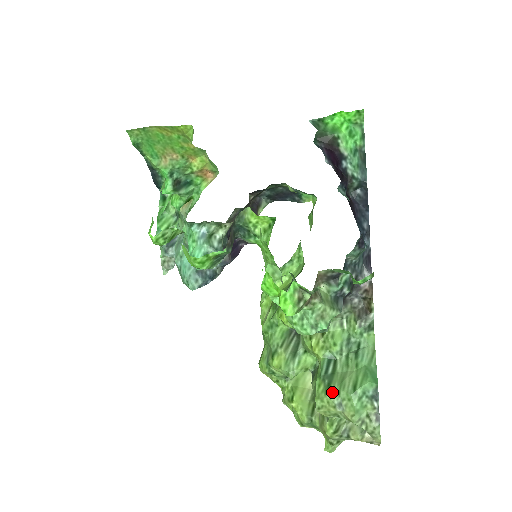
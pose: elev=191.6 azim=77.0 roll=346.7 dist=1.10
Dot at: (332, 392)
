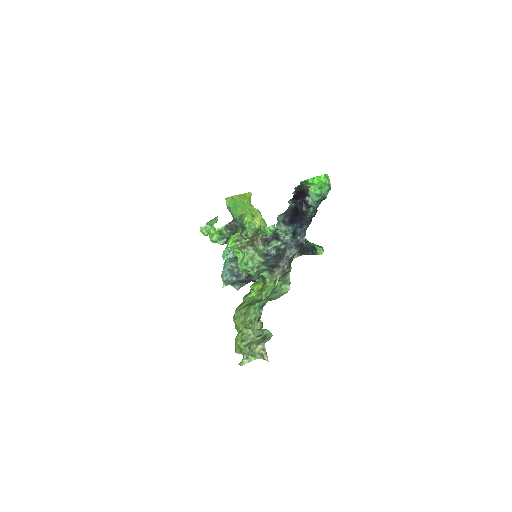
Dot at: (245, 307)
